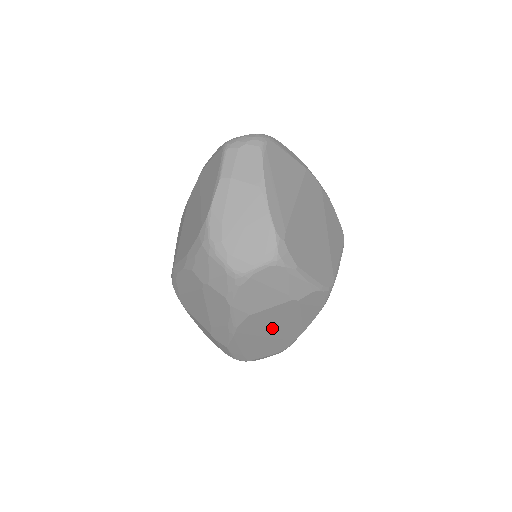
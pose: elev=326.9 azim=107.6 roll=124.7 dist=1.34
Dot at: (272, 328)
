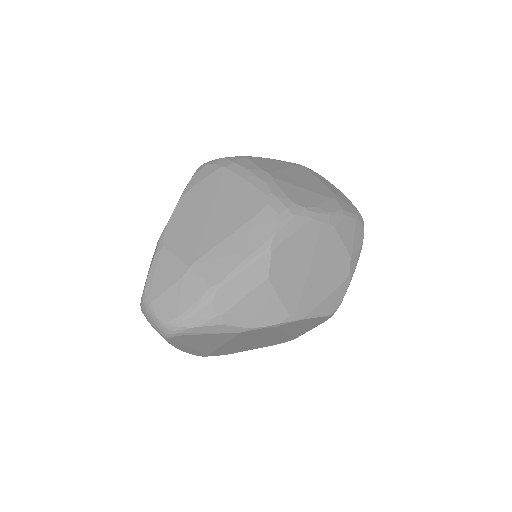
Dot at: occluded
